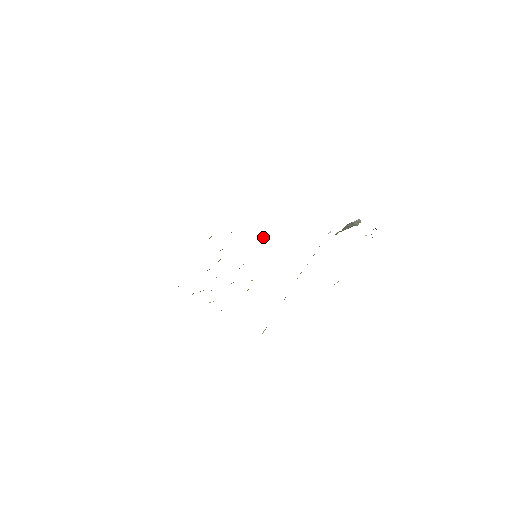
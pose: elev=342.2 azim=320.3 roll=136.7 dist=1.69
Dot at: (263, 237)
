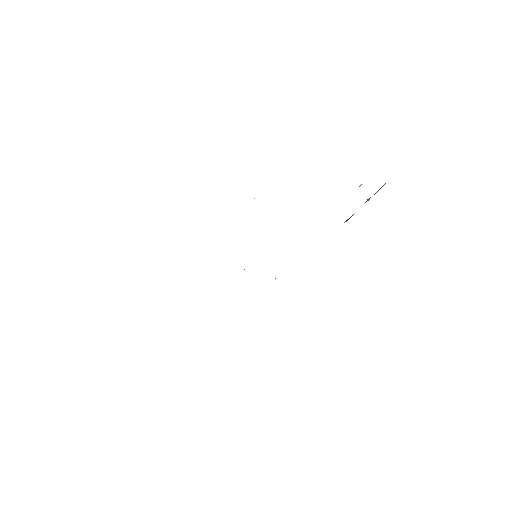
Dot at: occluded
